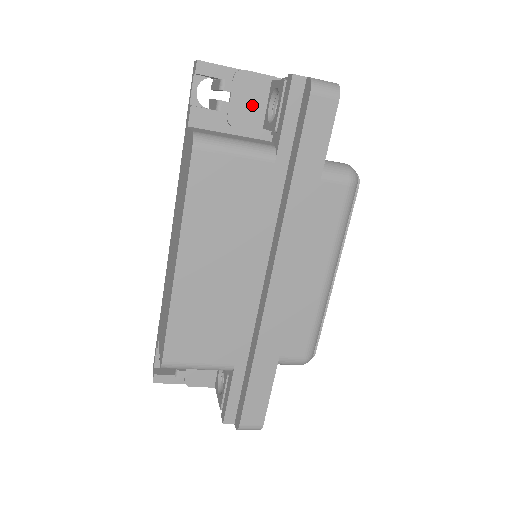
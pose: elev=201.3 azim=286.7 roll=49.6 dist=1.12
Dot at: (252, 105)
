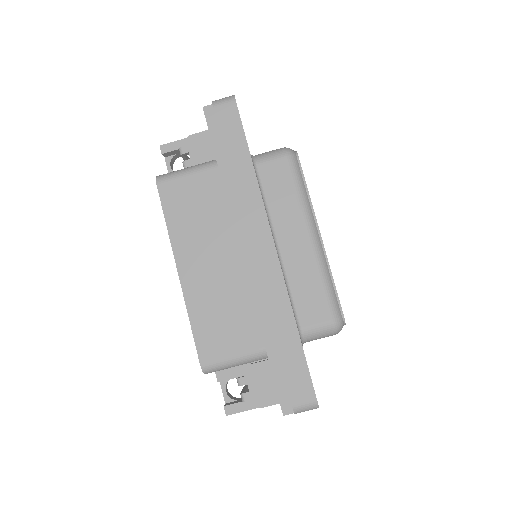
Dot at: (206, 153)
